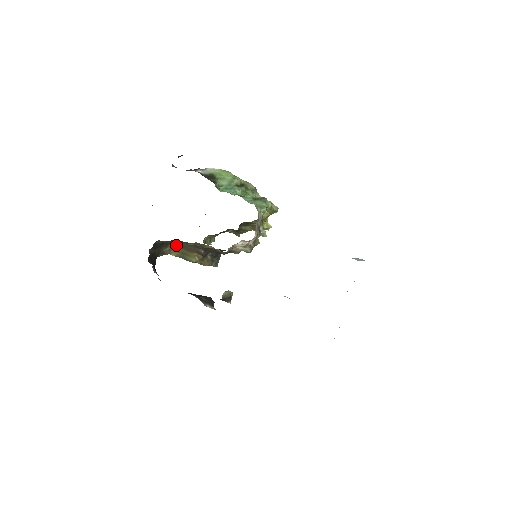
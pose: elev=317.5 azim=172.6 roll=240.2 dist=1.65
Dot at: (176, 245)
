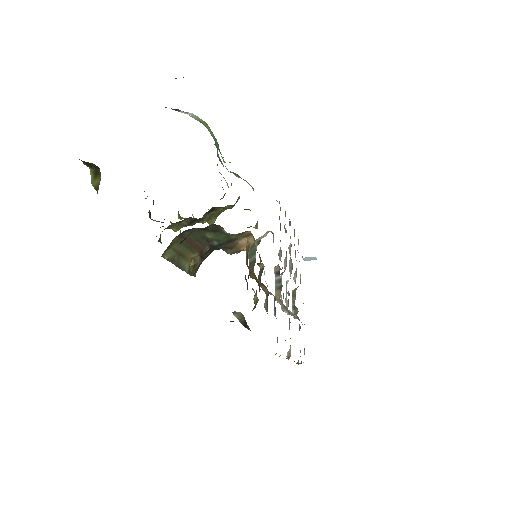
Dot at: (179, 238)
